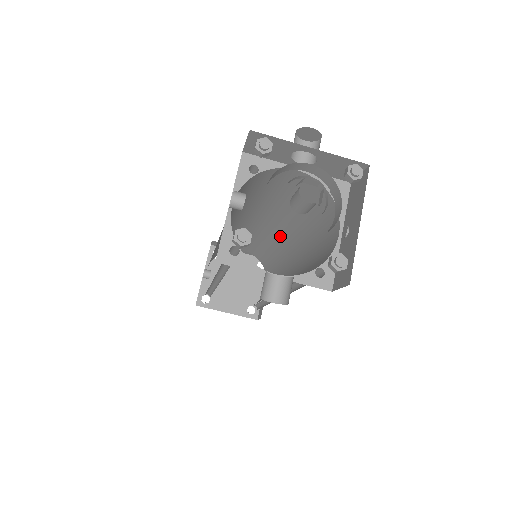
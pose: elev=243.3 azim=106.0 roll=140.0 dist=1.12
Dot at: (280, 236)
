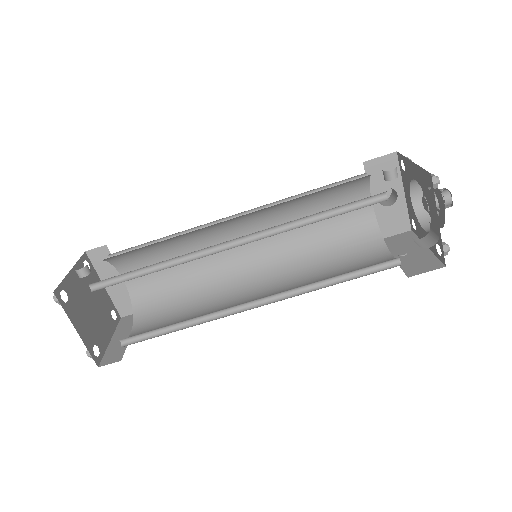
Dot at: (243, 268)
